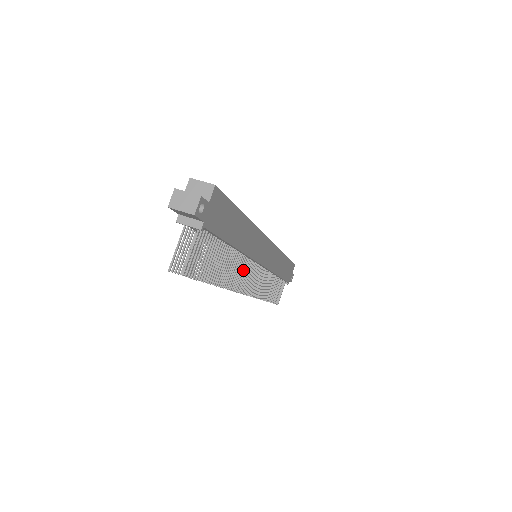
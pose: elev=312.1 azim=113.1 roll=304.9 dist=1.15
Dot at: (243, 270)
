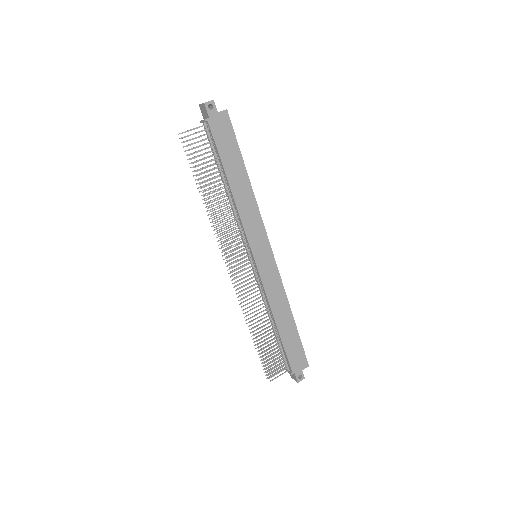
Dot at: (233, 232)
